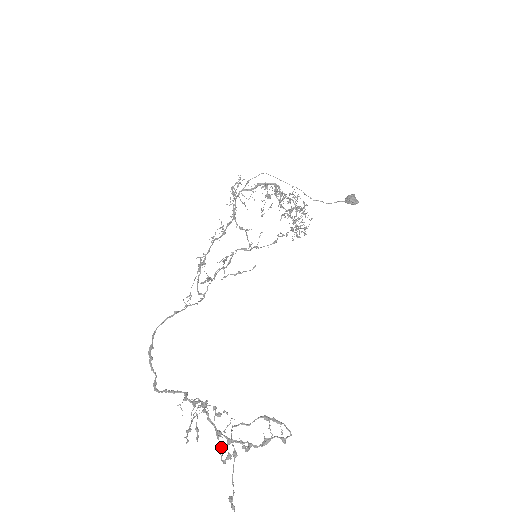
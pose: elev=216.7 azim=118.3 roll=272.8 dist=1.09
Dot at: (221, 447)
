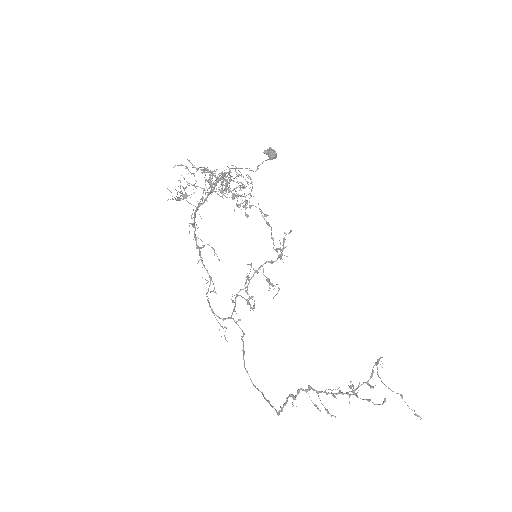
Dot at: occluded
